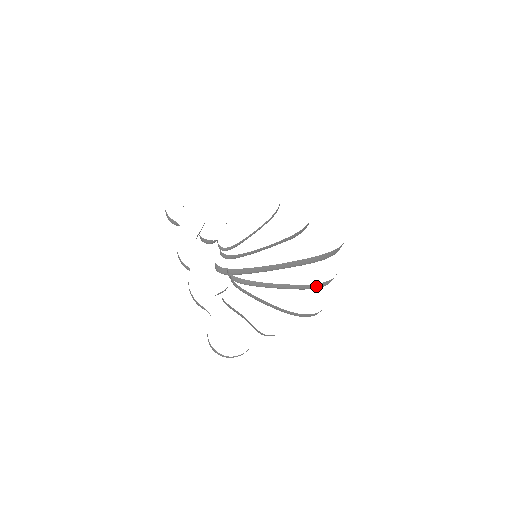
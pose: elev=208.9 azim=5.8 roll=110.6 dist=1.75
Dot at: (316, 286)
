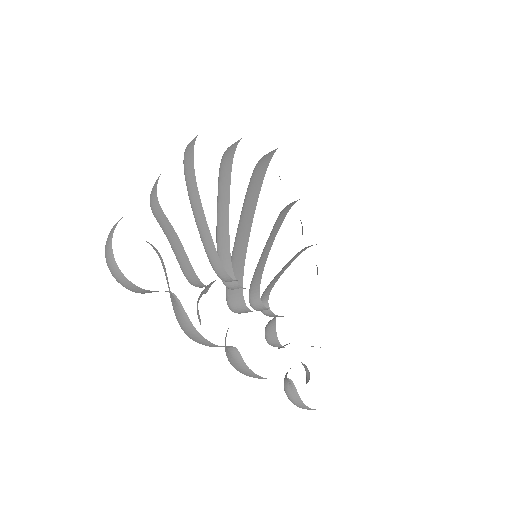
Dot at: occluded
